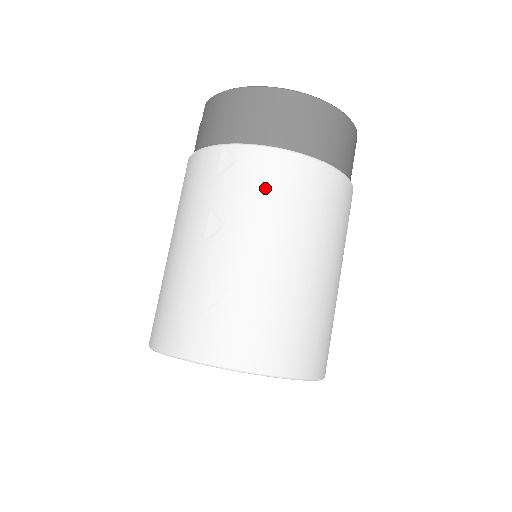
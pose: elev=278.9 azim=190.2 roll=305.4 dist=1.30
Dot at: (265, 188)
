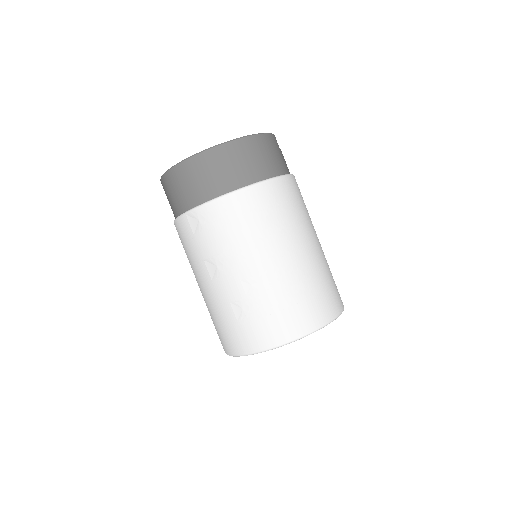
Dot at: (226, 229)
